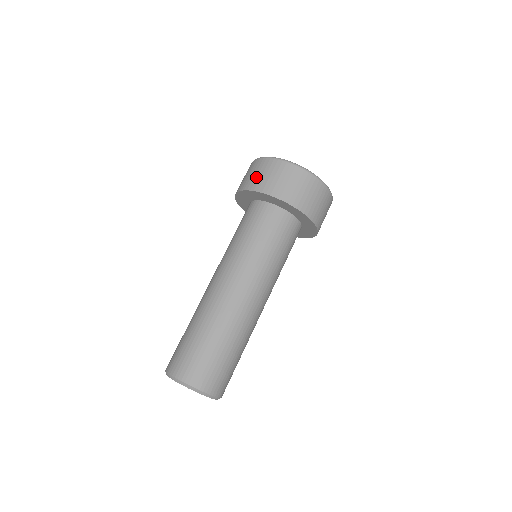
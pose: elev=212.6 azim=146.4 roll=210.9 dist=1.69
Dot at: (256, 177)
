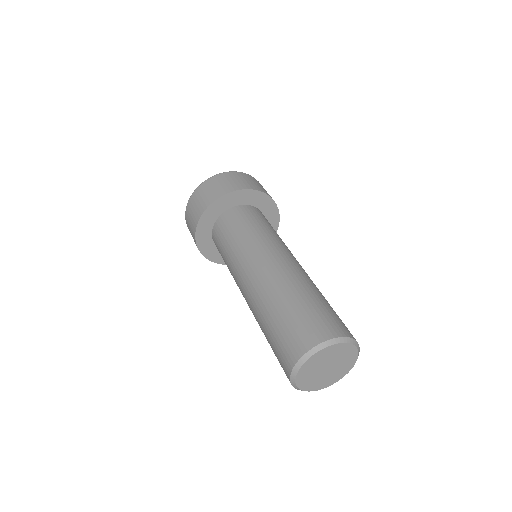
Dot at: (238, 182)
